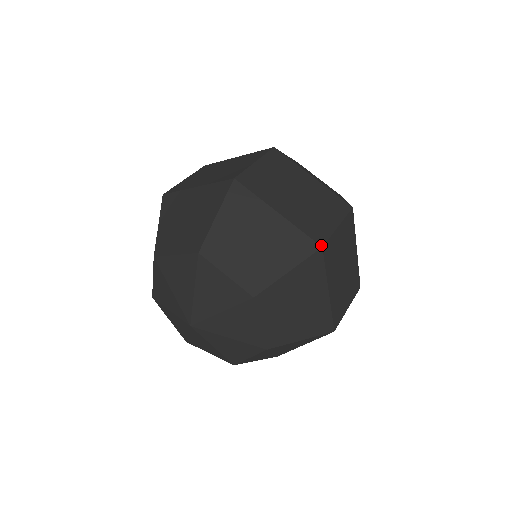
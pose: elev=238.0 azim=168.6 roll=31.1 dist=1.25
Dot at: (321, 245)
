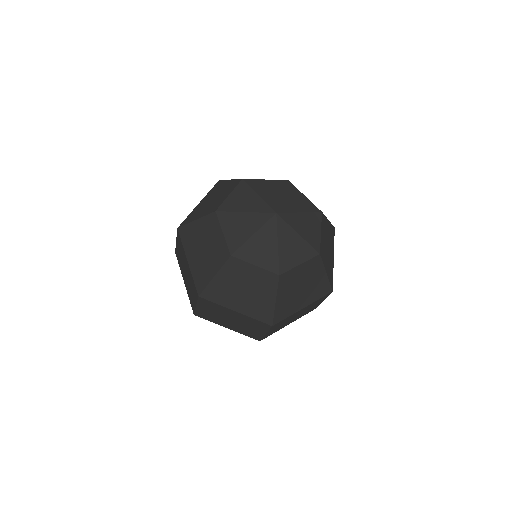
Dot at: occluded
